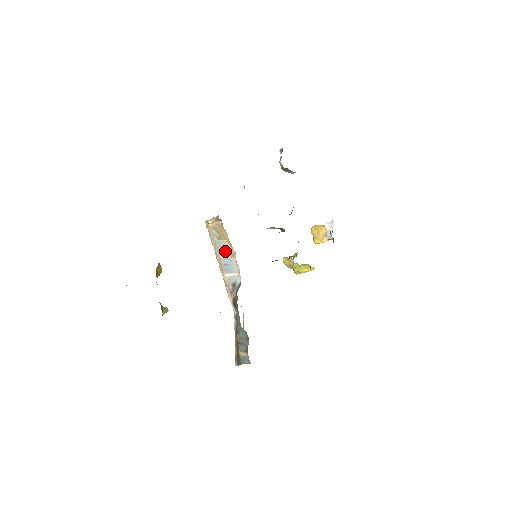
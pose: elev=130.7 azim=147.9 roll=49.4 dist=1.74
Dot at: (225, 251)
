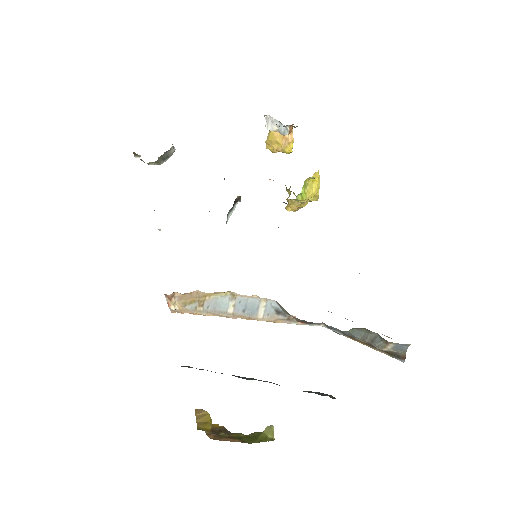
Dot at: (223, 304)
